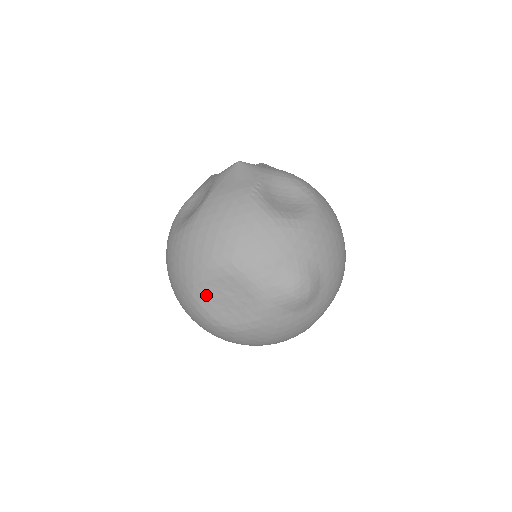
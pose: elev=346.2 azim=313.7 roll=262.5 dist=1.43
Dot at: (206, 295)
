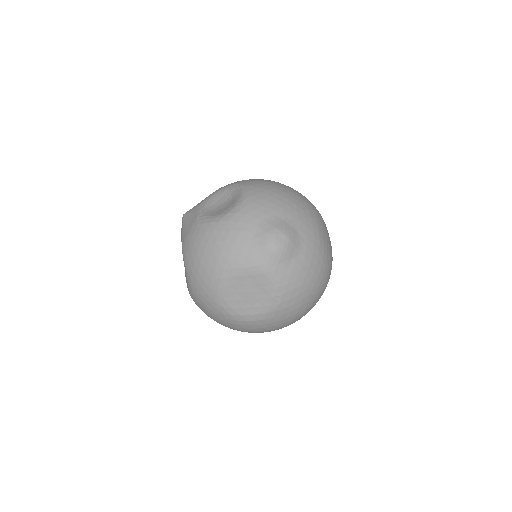
Dot at: (235, 305)
